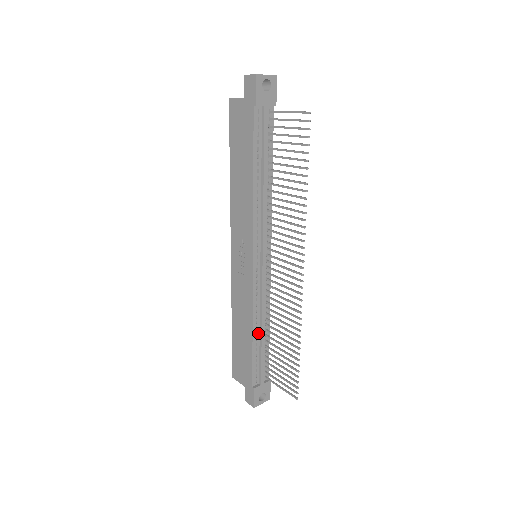
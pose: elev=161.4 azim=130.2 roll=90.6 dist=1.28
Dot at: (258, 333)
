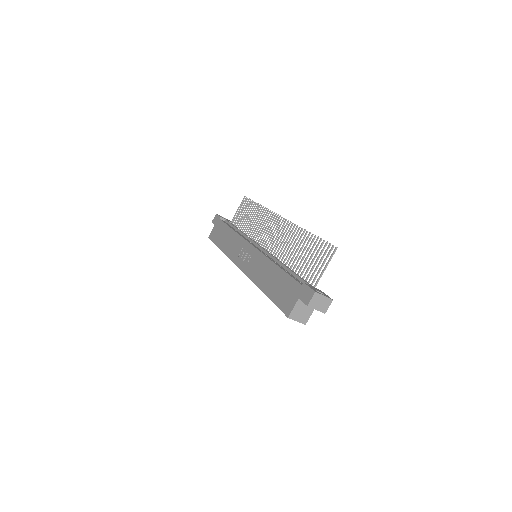
Dot at: occluded
